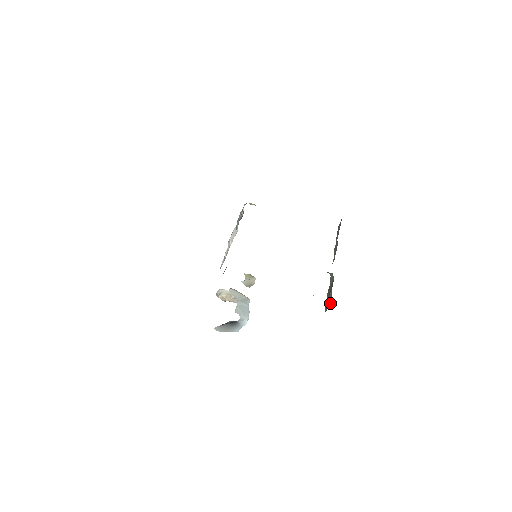
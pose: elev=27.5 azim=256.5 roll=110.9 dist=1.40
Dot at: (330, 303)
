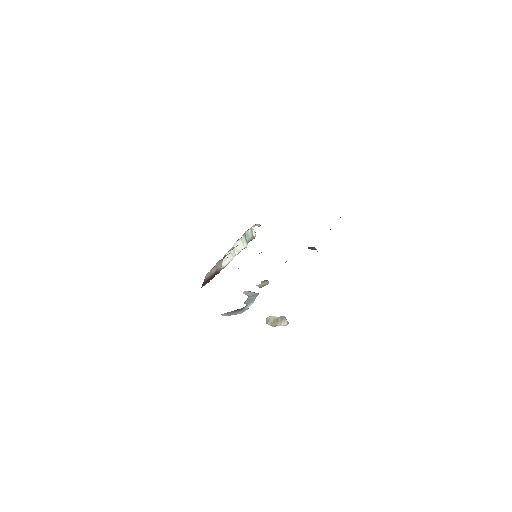
Dot at: occluded
